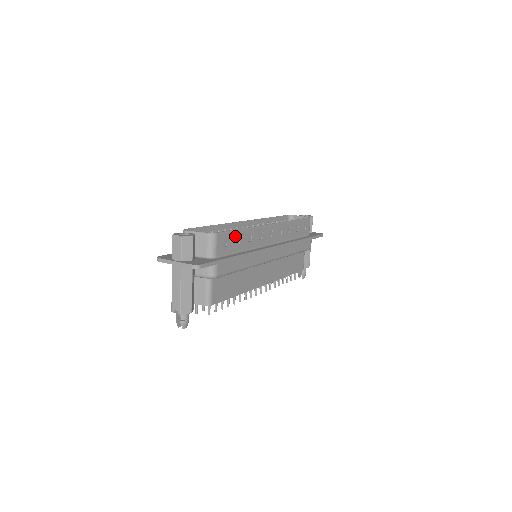
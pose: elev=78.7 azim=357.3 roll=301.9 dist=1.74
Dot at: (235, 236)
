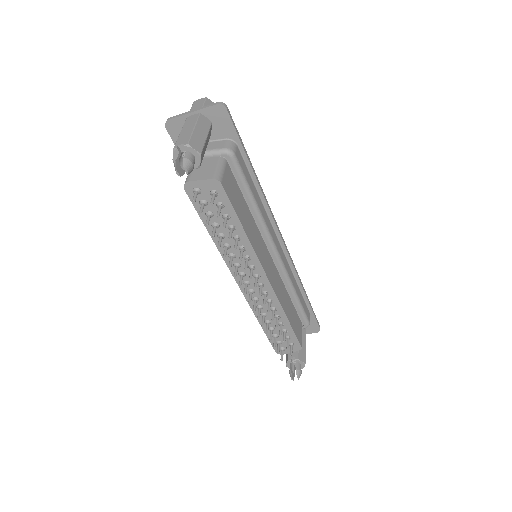
Dot at: occluded
